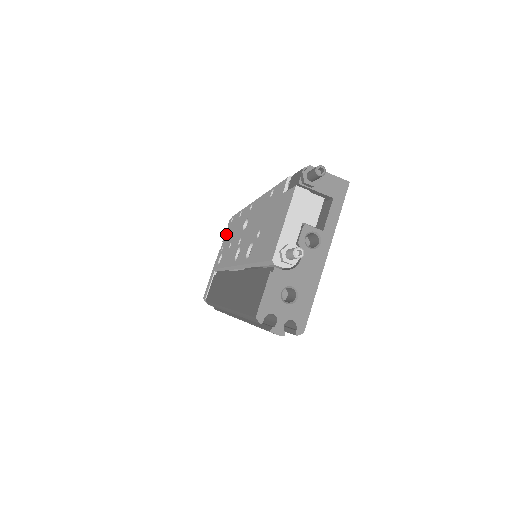
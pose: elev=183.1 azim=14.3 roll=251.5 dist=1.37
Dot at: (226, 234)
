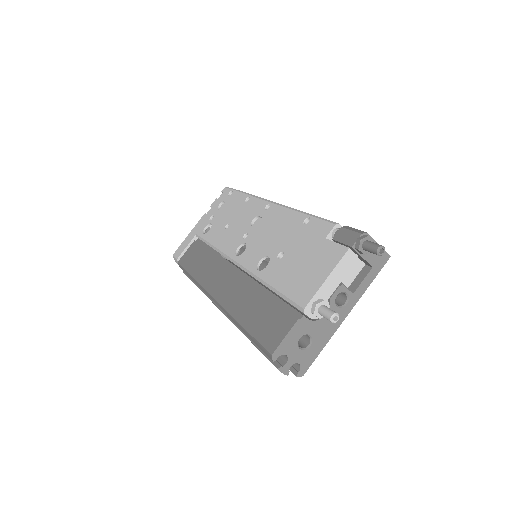
Dot at: (219, 204)
